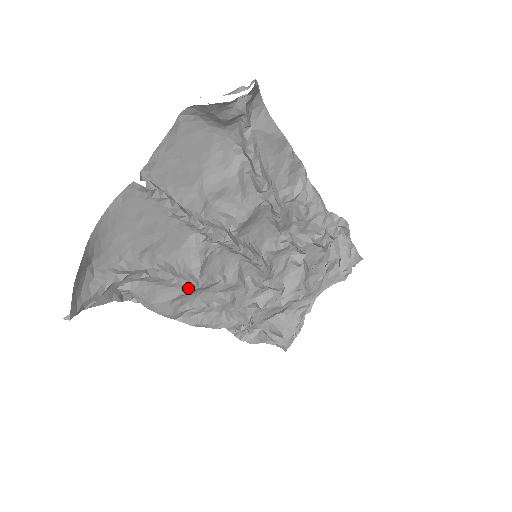
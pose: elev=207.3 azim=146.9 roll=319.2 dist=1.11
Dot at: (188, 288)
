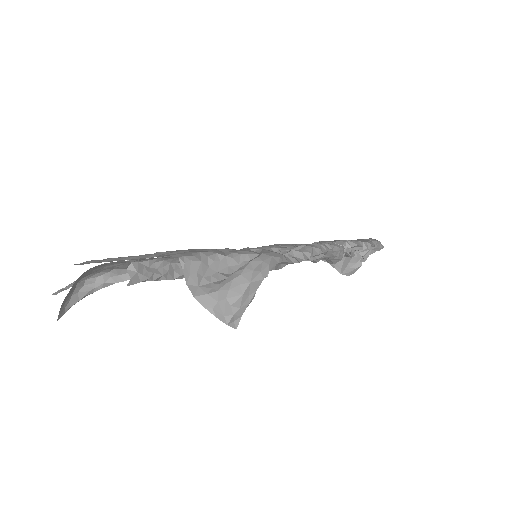
Dot at: occluded
